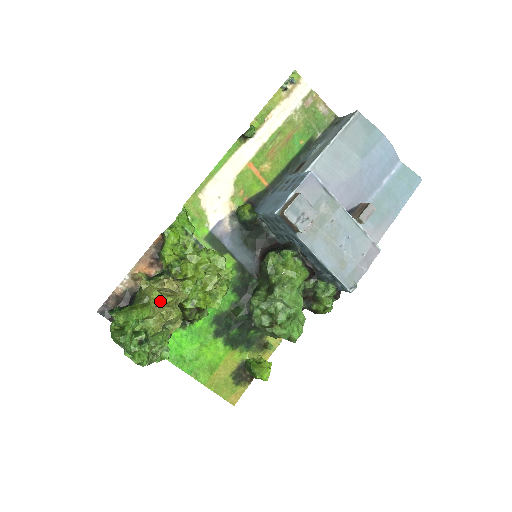
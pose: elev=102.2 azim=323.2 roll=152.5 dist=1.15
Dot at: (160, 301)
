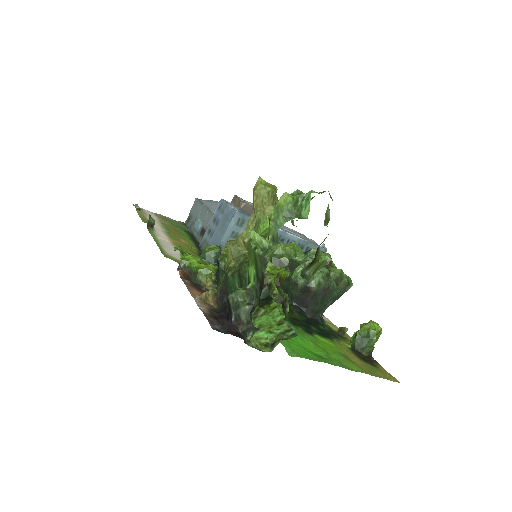
Dot at: (271, 185)
